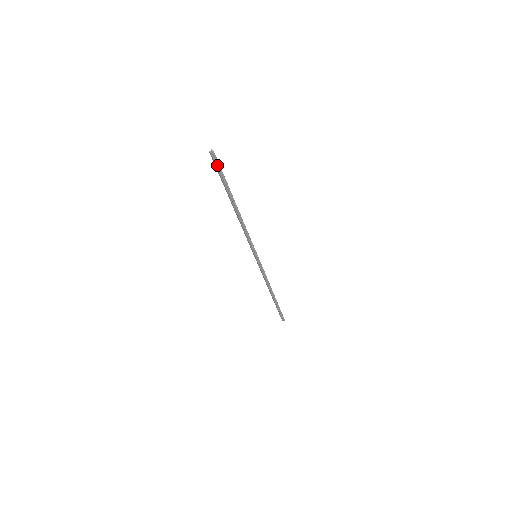
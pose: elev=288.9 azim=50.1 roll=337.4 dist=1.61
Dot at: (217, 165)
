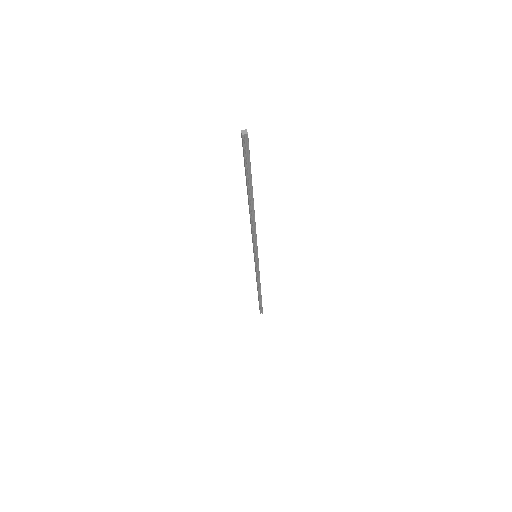
Dot at: (246, 152)
